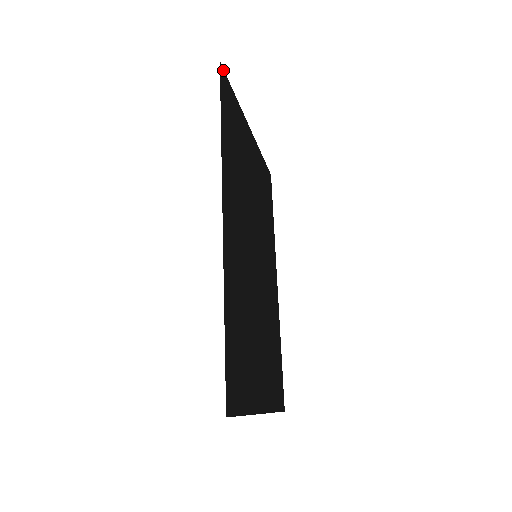
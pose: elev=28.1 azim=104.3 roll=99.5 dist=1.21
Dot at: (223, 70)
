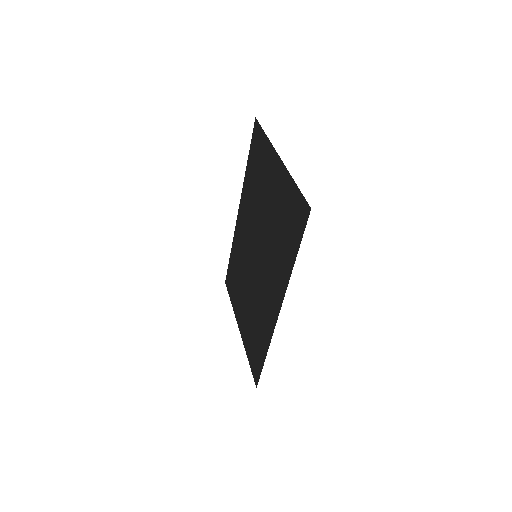
Dot at: (307, 204)
